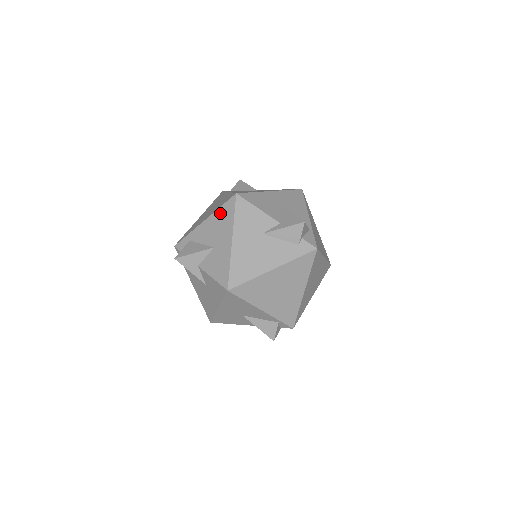
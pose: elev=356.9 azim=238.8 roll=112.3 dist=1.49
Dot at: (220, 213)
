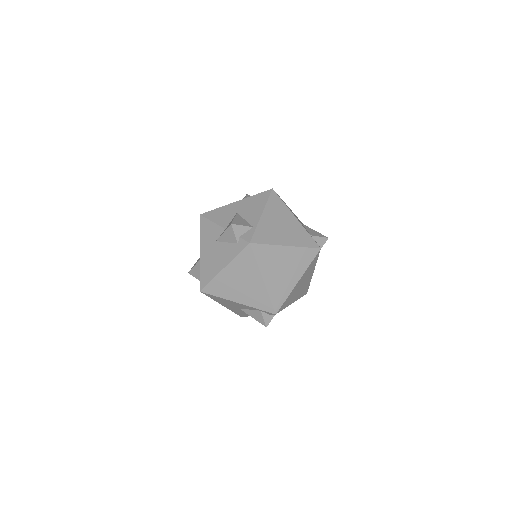
Dot at: occluded
